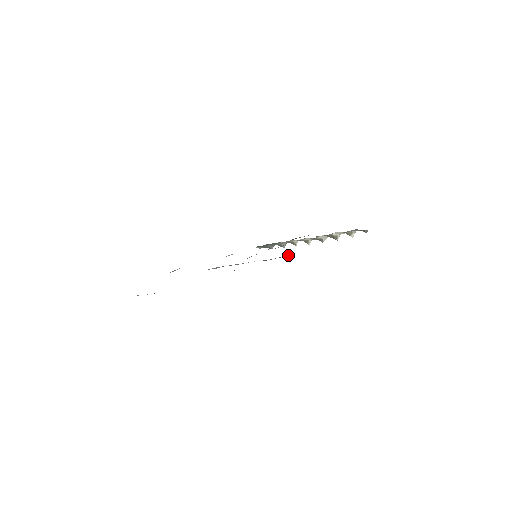
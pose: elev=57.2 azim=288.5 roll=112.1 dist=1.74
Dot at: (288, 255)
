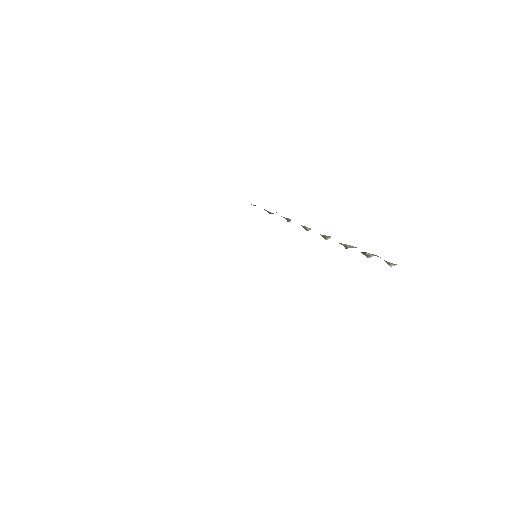
Dot at: occluded
